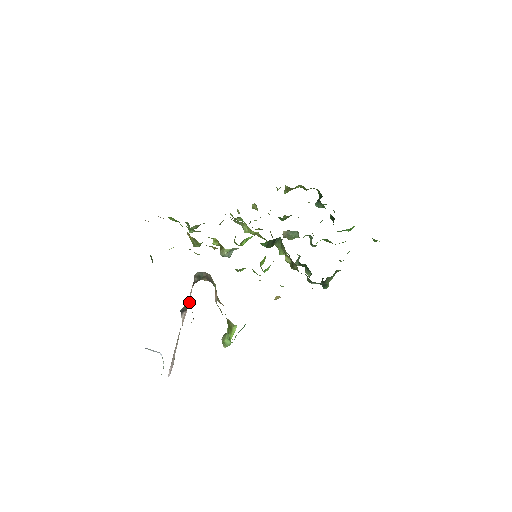
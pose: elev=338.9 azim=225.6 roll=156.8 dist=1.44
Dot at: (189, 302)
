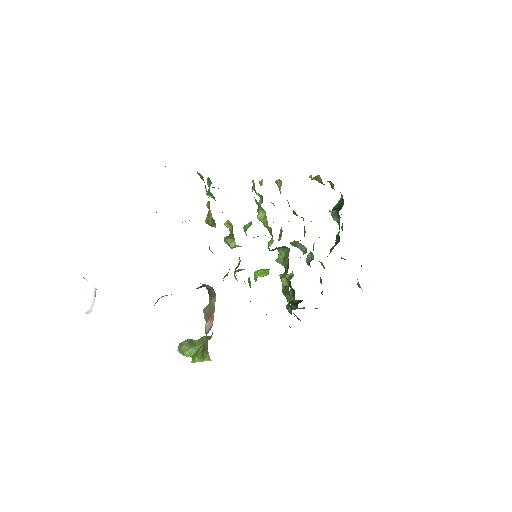
Dot at: (171, 294)
